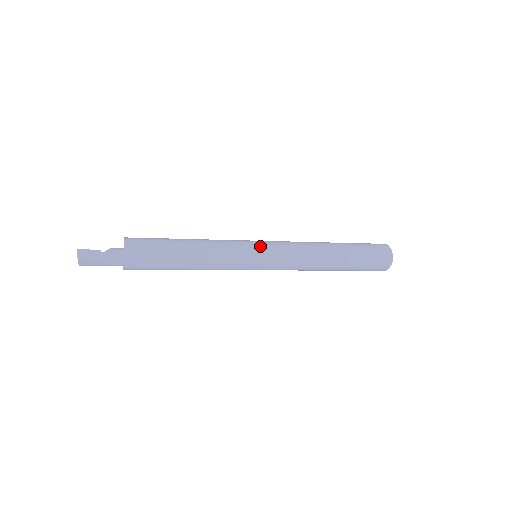
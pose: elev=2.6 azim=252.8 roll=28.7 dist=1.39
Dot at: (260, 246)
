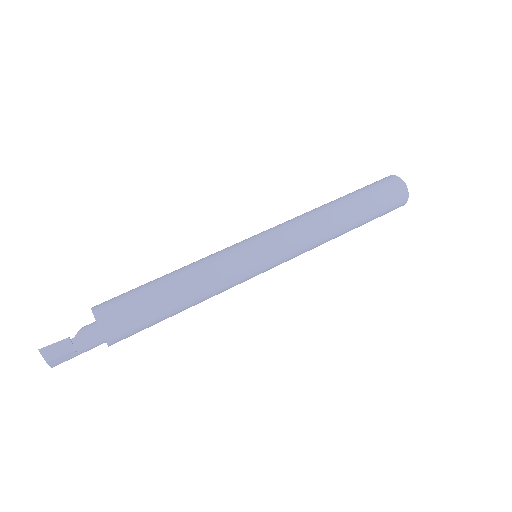
Dot at: (256, 242)
